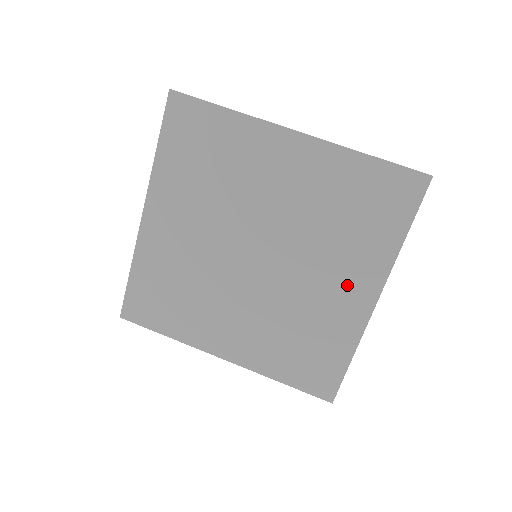
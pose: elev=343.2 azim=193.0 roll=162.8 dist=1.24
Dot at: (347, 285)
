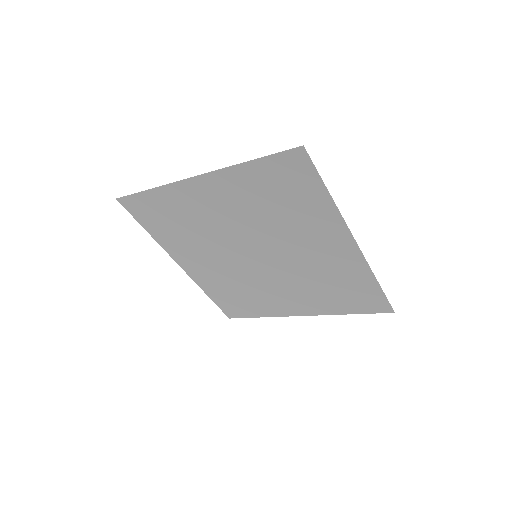
Dot at: (294, 302)
